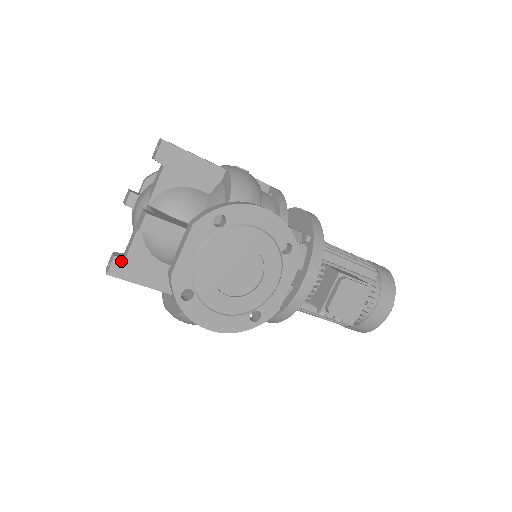
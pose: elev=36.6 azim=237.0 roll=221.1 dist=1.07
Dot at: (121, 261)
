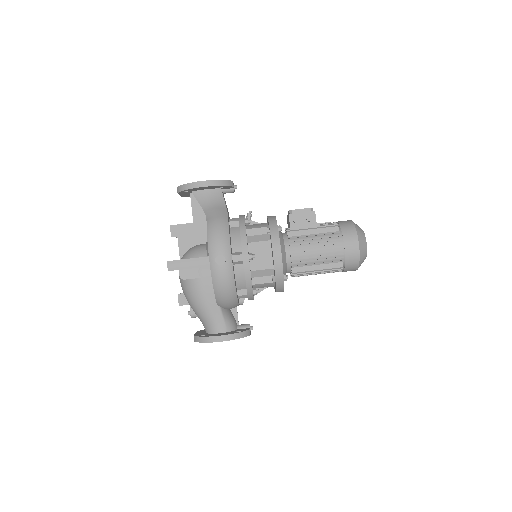
Dot at: occluded
